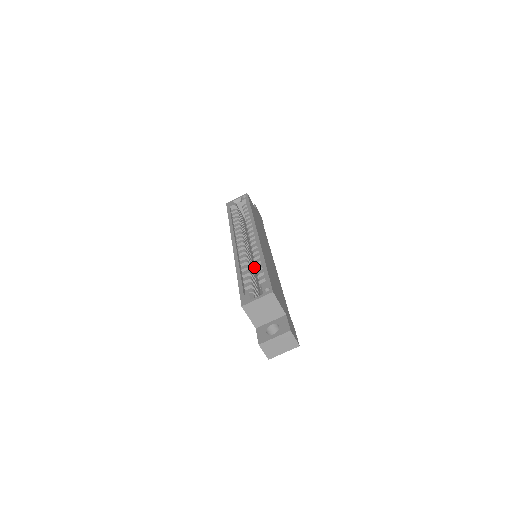
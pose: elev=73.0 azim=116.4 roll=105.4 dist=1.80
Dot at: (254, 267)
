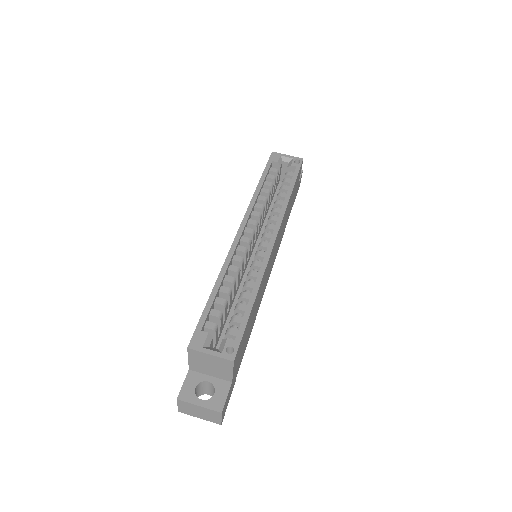
Dot at: (244, 273)
